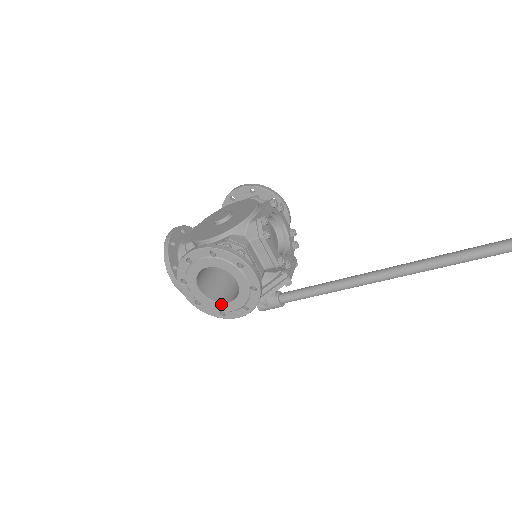
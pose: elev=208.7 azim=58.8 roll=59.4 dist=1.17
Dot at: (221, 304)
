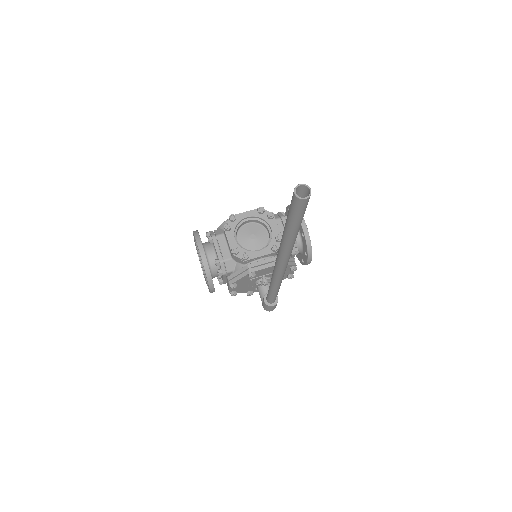
Dot at: (205, 279)
